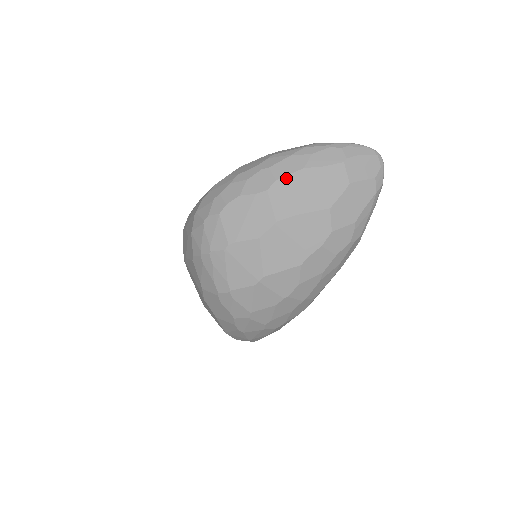
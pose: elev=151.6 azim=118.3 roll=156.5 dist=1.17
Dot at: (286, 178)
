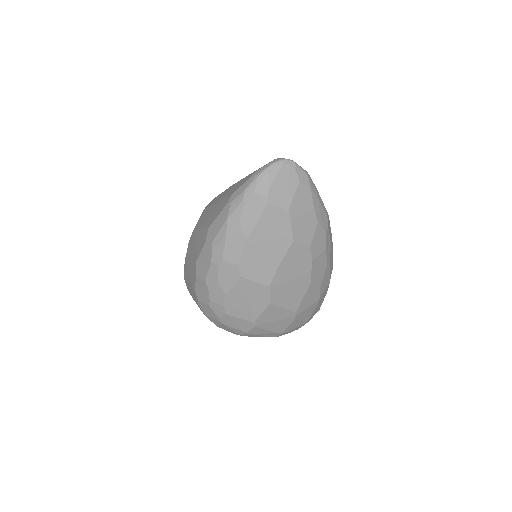
Dot at: (243, 257)
